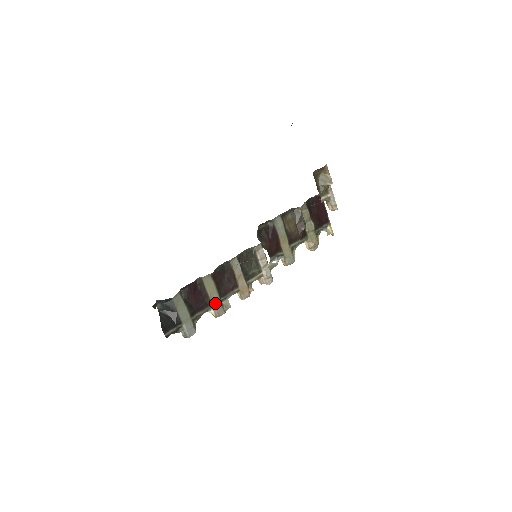
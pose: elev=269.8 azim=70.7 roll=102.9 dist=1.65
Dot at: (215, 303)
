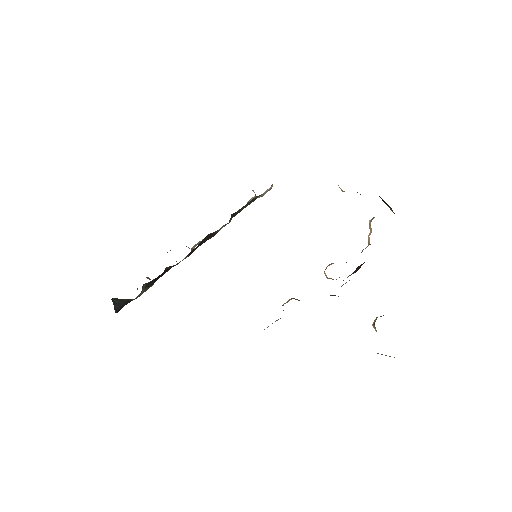
Dot at: occluded
